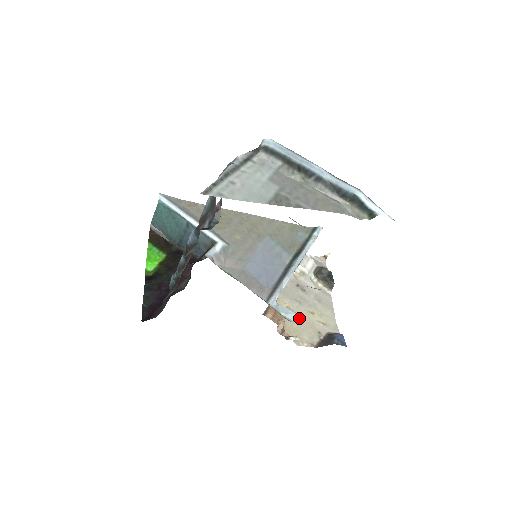
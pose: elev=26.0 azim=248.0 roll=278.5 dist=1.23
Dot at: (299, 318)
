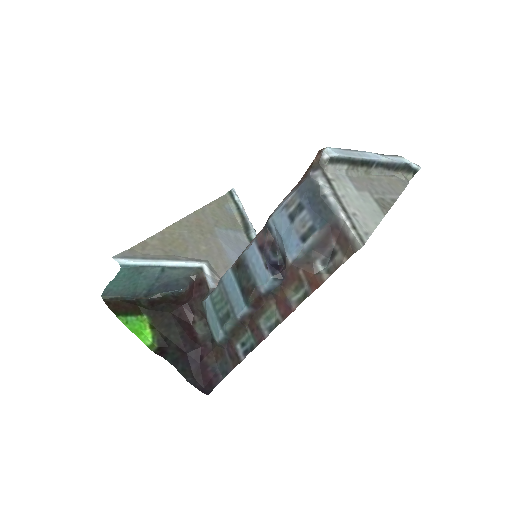
Dot at: occluded
